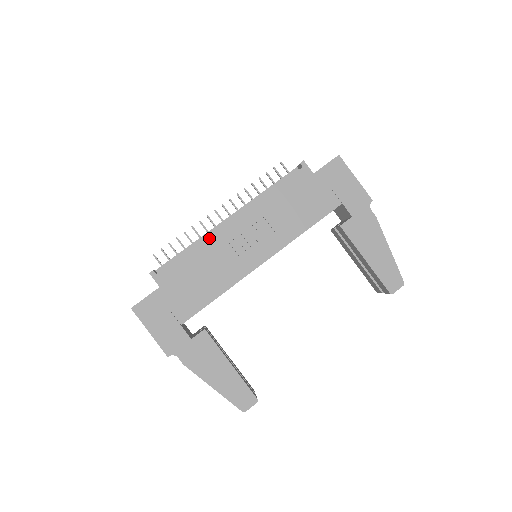
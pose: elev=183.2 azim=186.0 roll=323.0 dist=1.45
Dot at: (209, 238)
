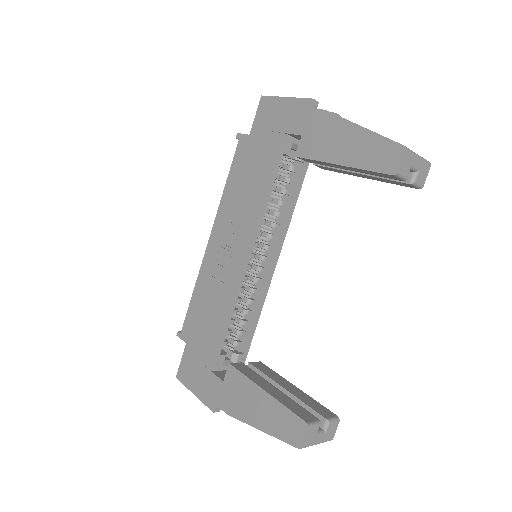
Dot at: (201, 270)
